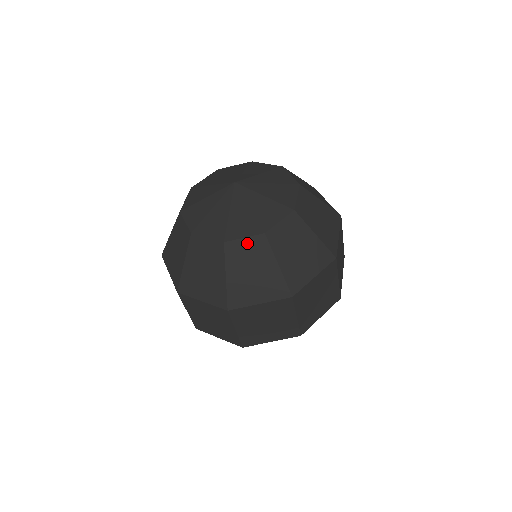
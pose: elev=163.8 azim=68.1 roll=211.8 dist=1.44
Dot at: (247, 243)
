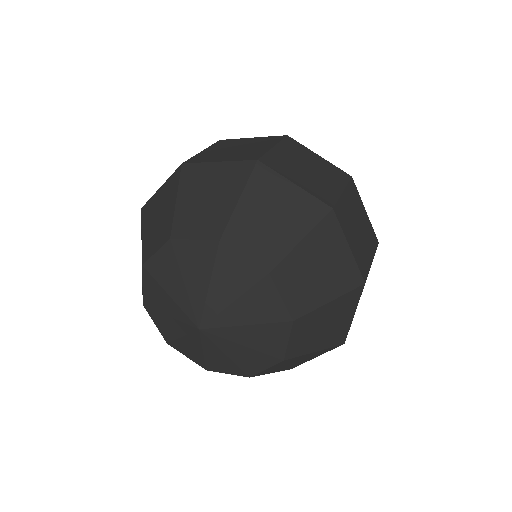
Dot at: occluded
